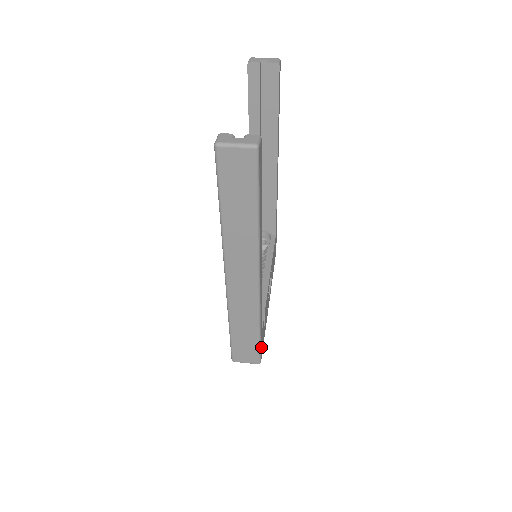
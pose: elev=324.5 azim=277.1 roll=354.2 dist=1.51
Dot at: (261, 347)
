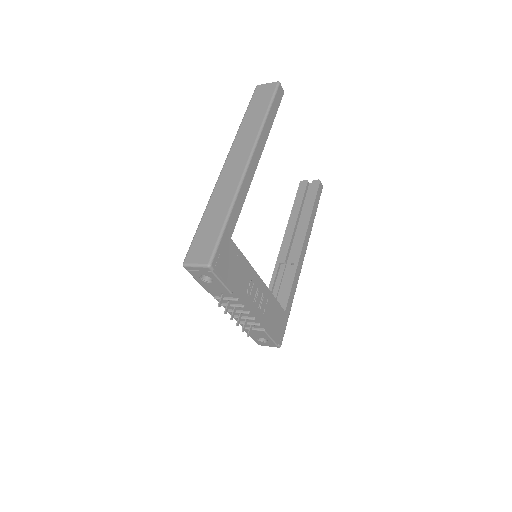
Dot at: (220, 250)
